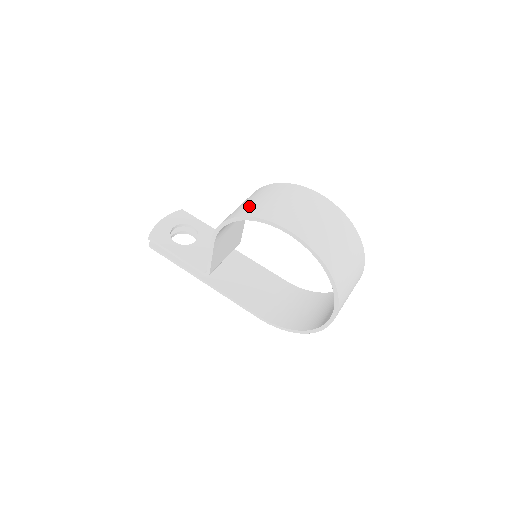
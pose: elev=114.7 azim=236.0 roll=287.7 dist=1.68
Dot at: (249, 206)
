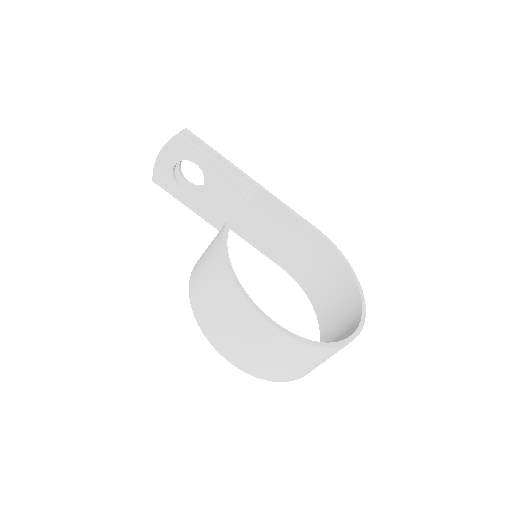
Dot at: (203, 305)
